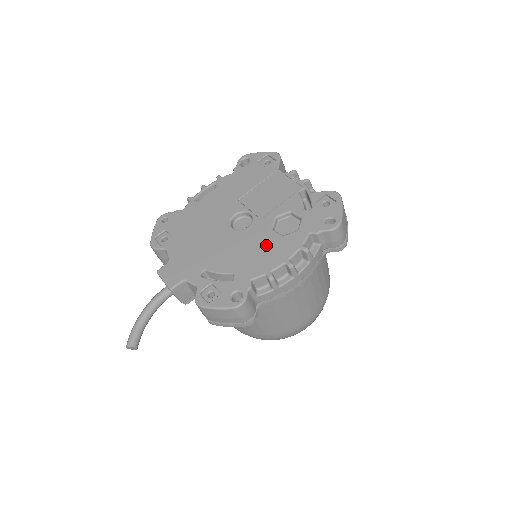
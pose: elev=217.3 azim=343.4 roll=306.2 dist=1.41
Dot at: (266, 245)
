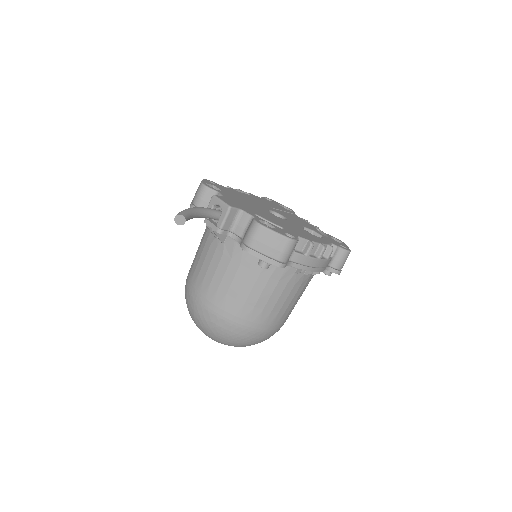
Dot at: (303, 231)
